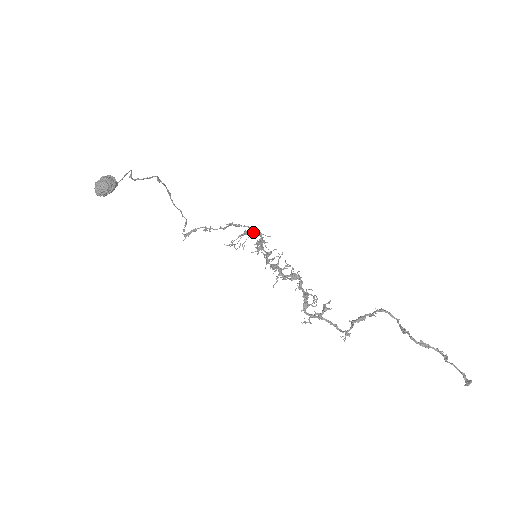
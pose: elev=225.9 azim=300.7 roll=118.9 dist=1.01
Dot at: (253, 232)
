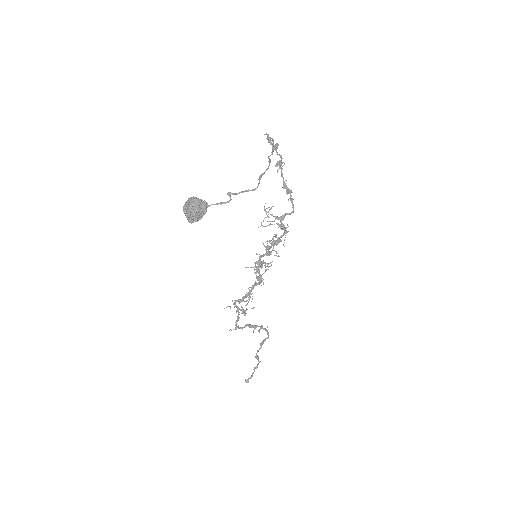
Dot at: (284, 228)
